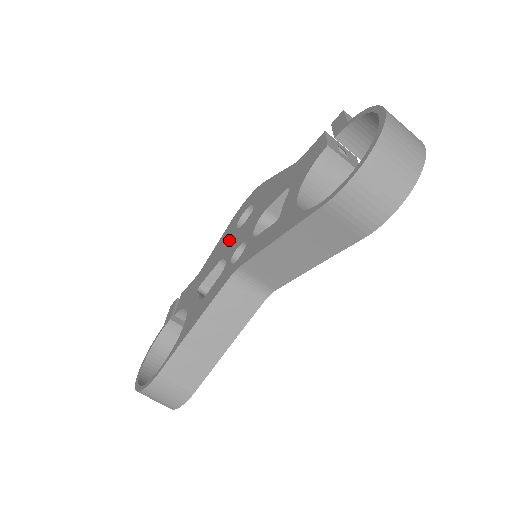
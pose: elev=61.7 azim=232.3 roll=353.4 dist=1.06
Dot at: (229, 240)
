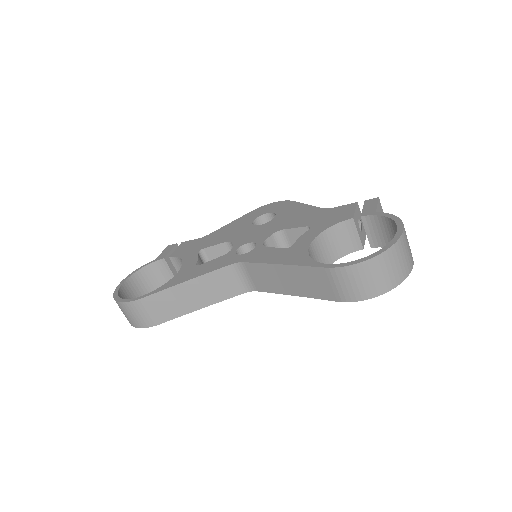
Dot at: (242, 229)
